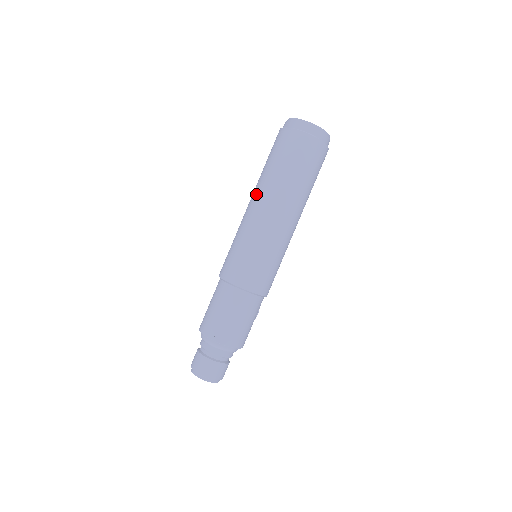
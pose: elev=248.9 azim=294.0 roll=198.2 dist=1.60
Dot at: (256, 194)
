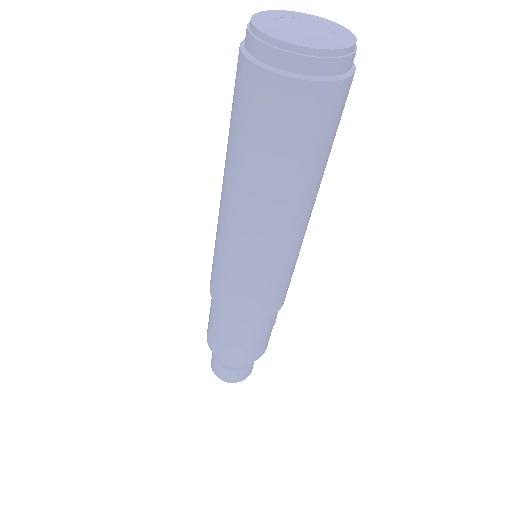
Dot at: (224, 187)
